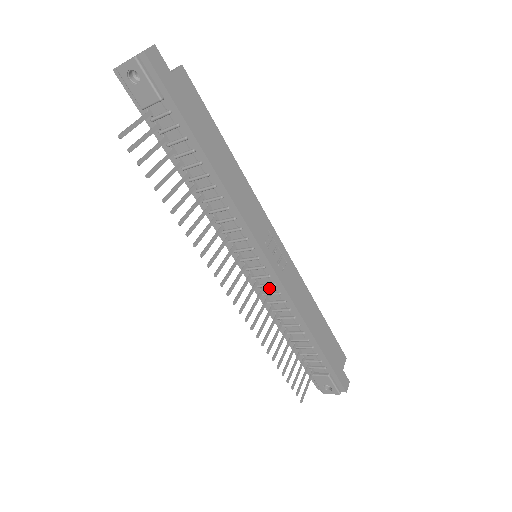
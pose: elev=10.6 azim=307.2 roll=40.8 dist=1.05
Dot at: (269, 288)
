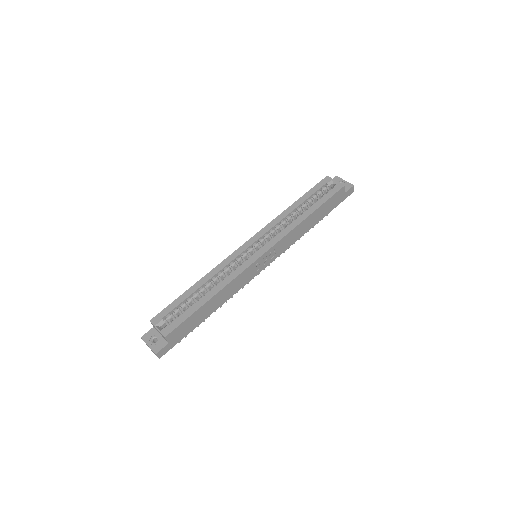
Dot at: occluded
